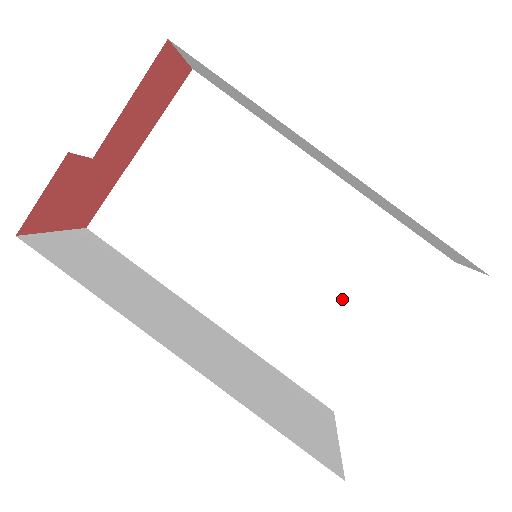
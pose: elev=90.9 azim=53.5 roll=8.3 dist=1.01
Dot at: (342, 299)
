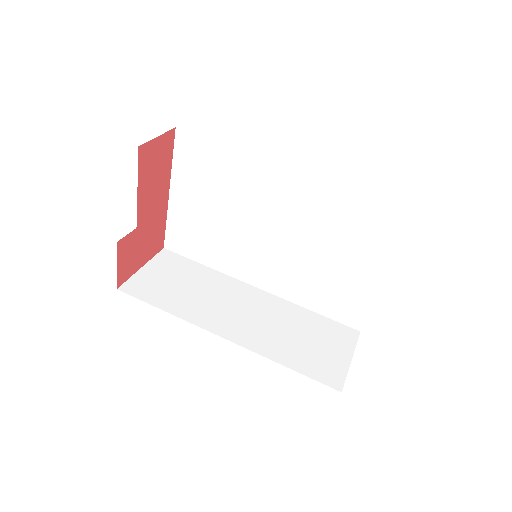
Dot at: (338, 258)
